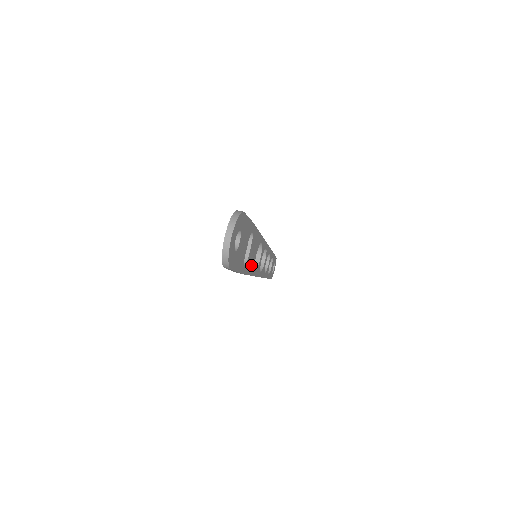
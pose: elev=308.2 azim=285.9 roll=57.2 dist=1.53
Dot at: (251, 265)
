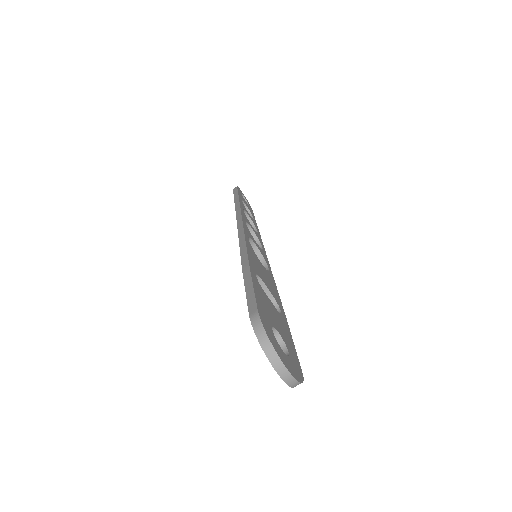
Dot at: (271, 283)
